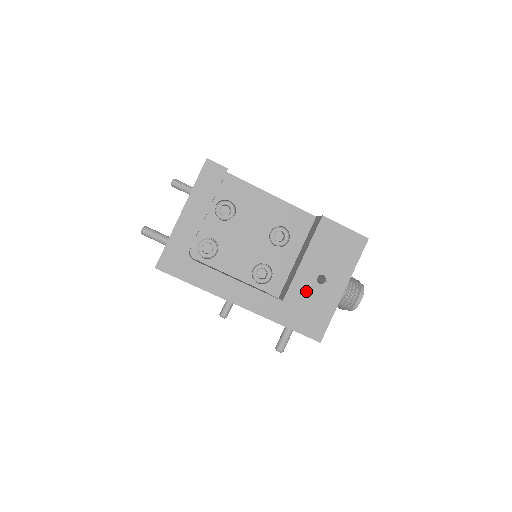
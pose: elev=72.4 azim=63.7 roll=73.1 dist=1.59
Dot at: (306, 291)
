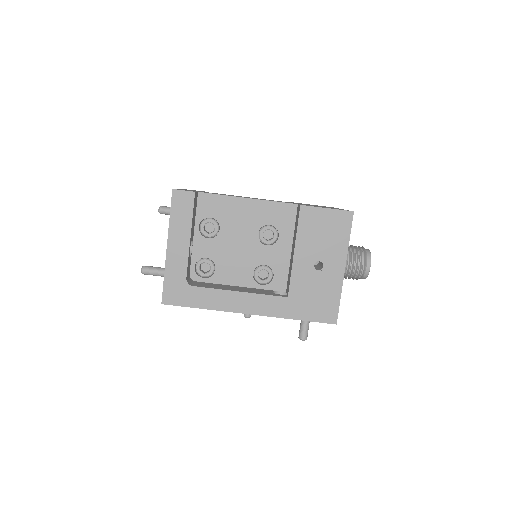
Dot at: (307, 281)
